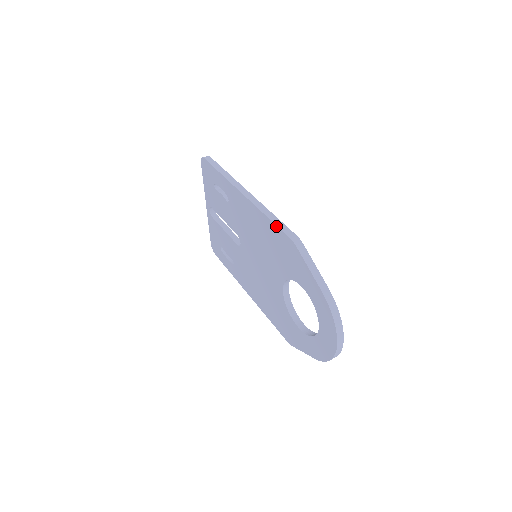
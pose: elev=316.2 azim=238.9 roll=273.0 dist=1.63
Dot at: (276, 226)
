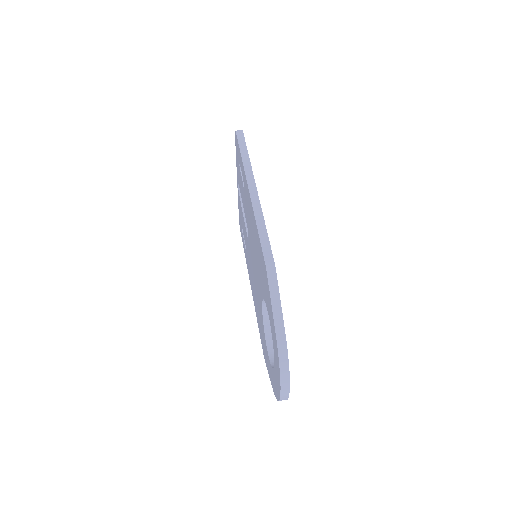
Dot at: (260, 241)
